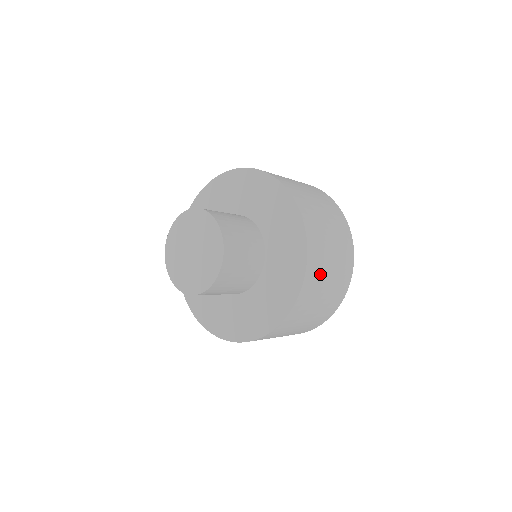
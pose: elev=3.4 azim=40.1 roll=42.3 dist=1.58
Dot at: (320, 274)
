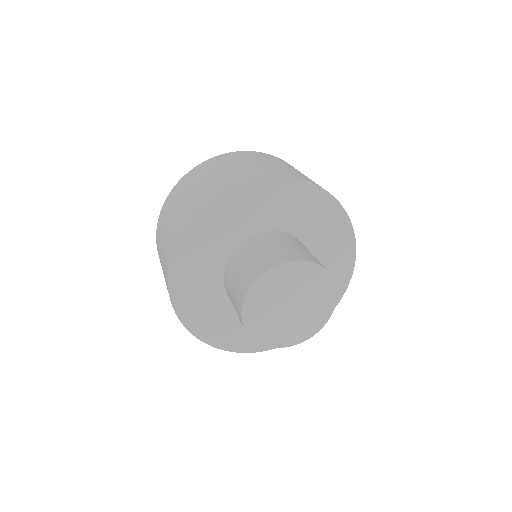
Dot at: occluded
